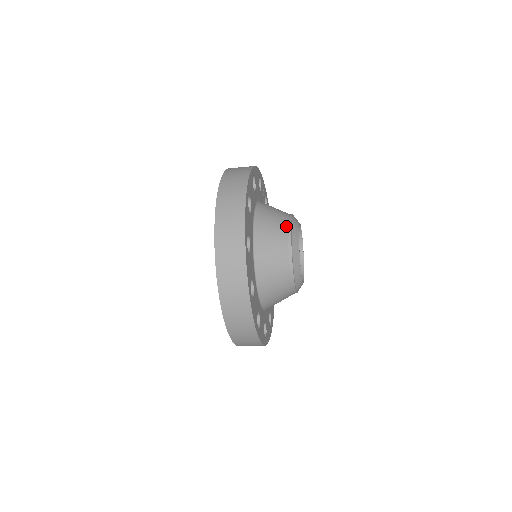
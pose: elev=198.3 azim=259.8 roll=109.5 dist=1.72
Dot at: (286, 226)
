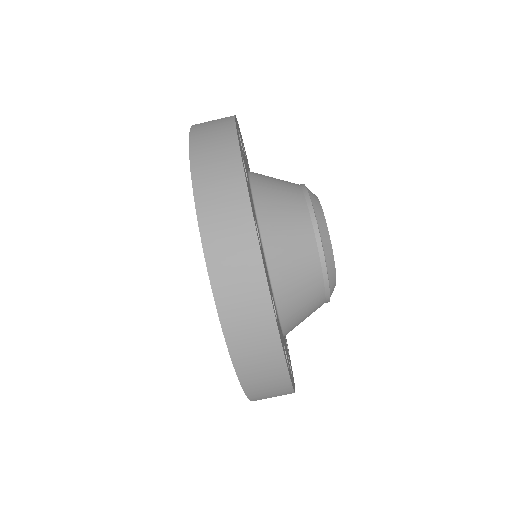
Dot at: occluded
